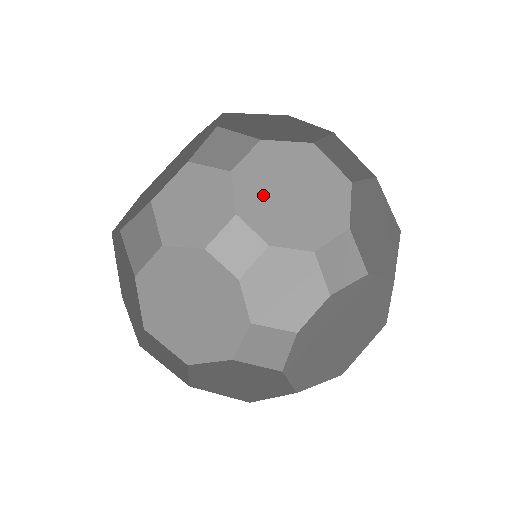
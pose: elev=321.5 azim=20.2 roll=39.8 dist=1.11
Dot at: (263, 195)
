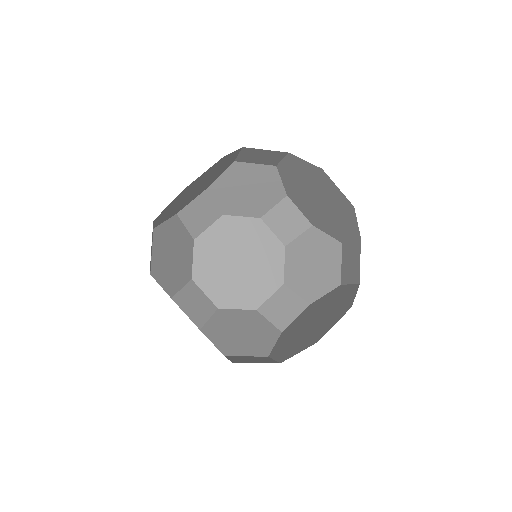
Dot at: (300, 190)
